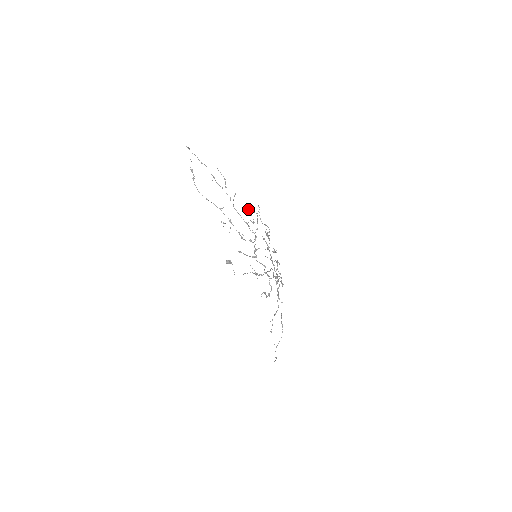
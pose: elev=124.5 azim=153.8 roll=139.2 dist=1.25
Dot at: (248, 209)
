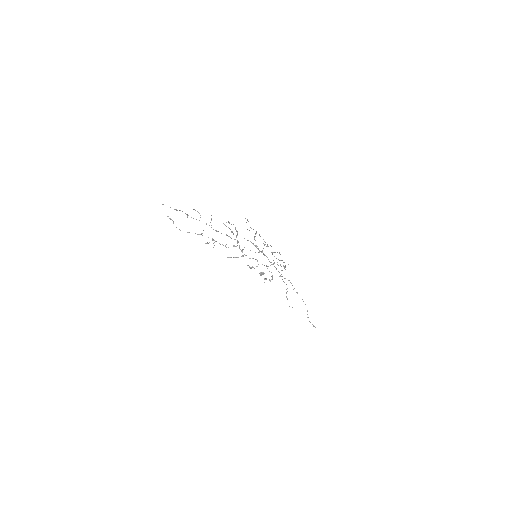
Dot at: occluded
